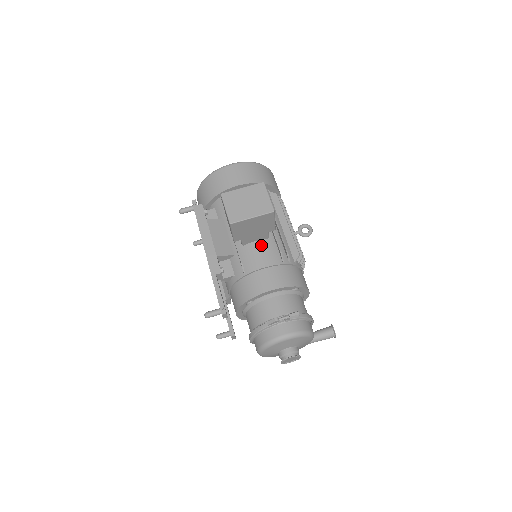
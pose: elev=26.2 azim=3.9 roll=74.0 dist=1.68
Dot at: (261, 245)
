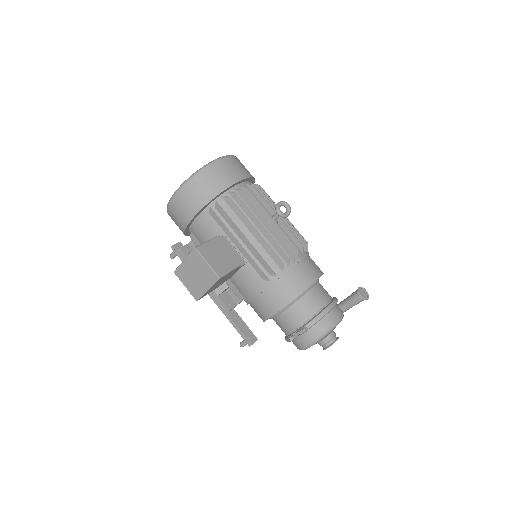
Dot at: (243, 274)
